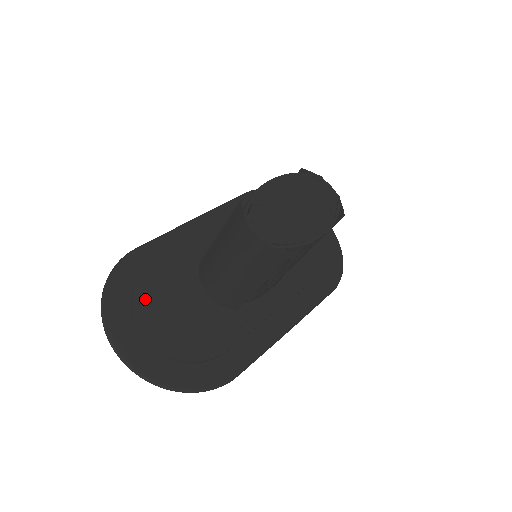
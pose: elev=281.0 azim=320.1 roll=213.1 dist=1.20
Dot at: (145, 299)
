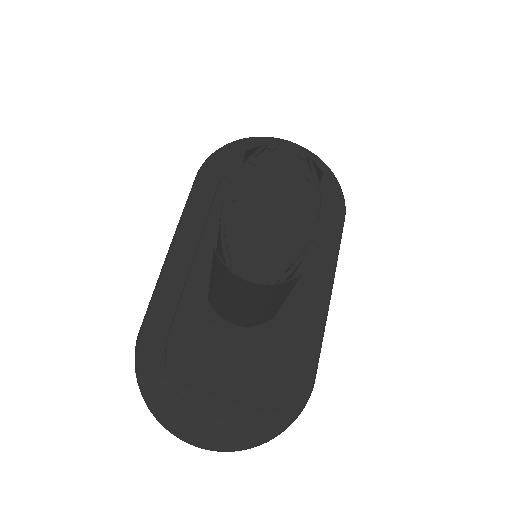
Dot at: (186, 378)
